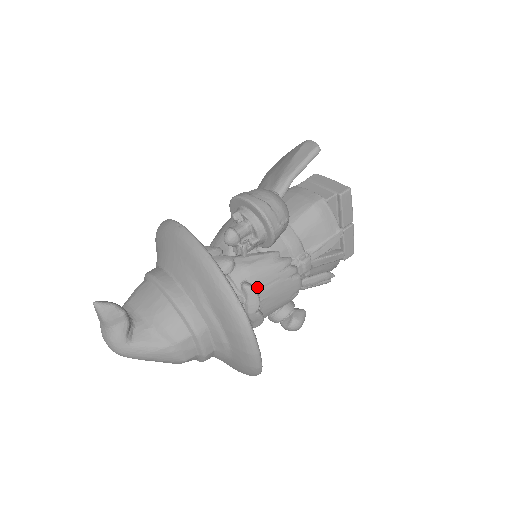
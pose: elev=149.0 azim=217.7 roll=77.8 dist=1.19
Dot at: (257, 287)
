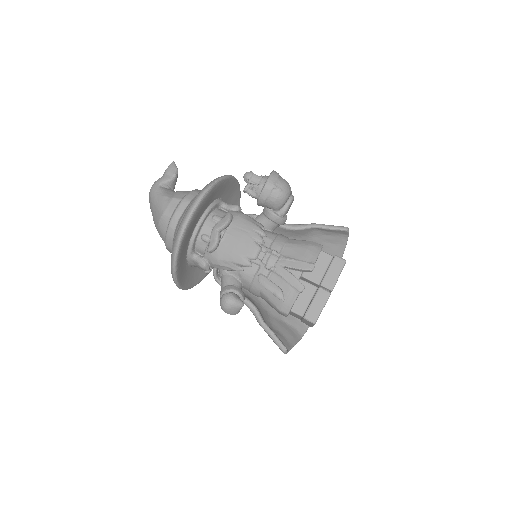
Dot at: (234, 223)
